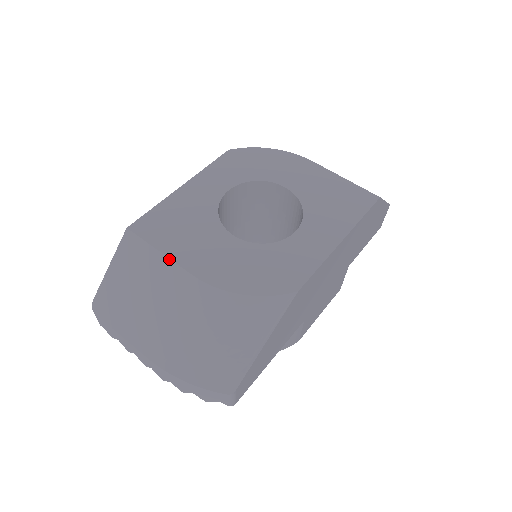
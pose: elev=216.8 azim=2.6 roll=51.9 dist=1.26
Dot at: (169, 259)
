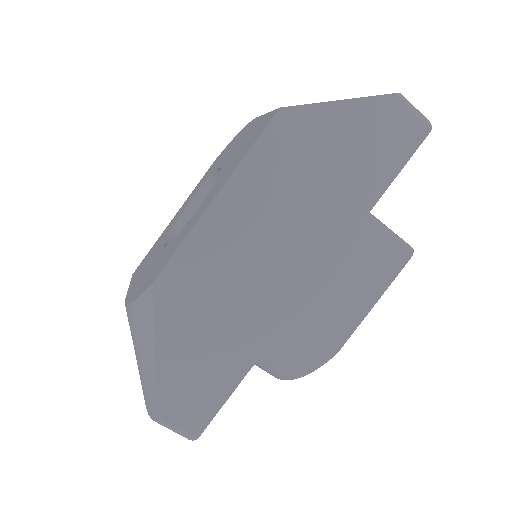
Dot at: occluded
